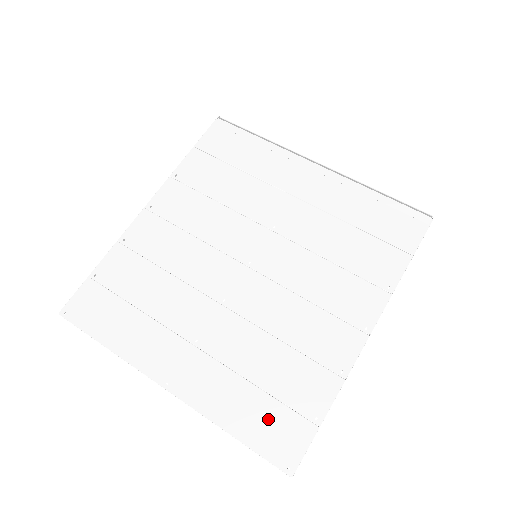
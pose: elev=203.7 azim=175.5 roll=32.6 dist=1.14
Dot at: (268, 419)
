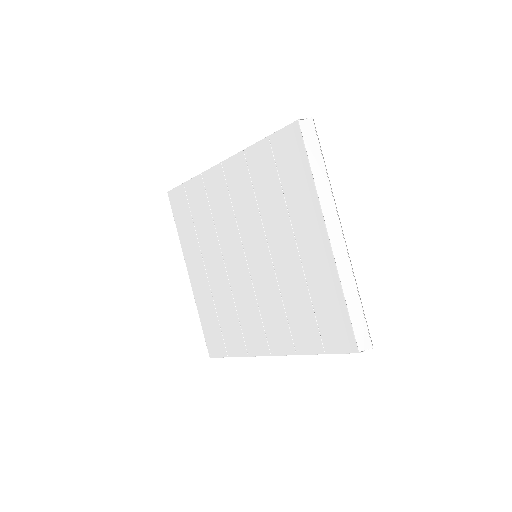
Dot at: (214, 332)
